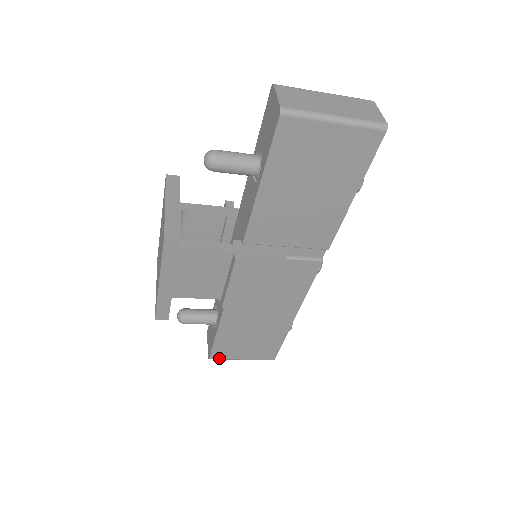
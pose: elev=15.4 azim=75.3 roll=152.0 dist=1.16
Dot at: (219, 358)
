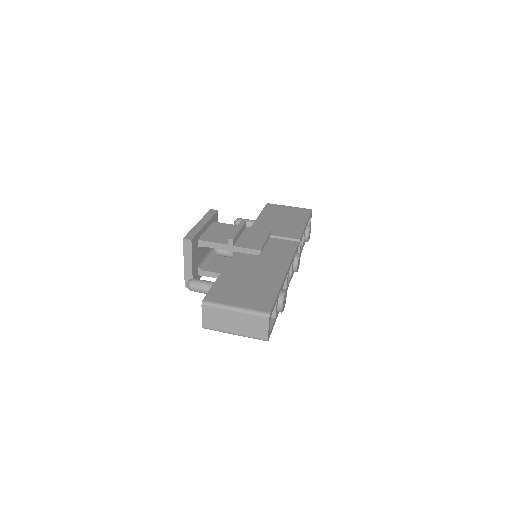
Dot at: occluded
